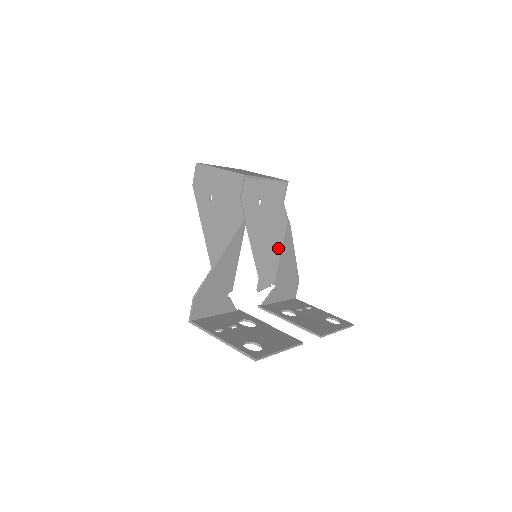
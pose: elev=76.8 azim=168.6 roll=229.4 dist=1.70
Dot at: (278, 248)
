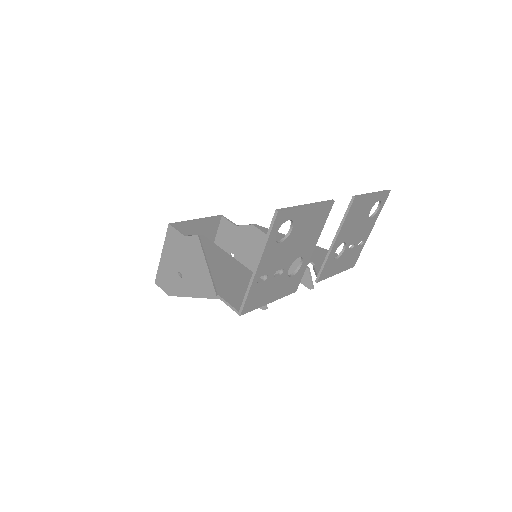
Dot at: occluded
